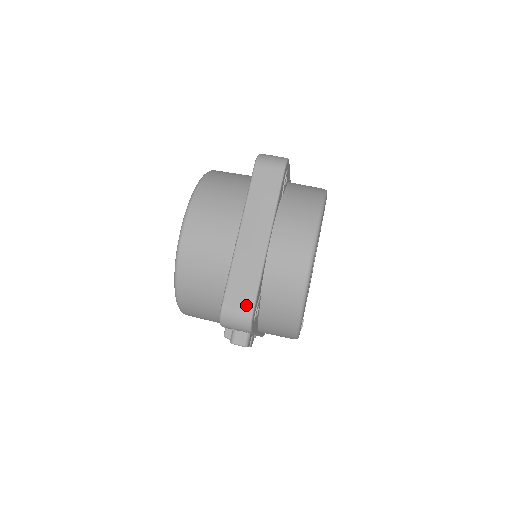
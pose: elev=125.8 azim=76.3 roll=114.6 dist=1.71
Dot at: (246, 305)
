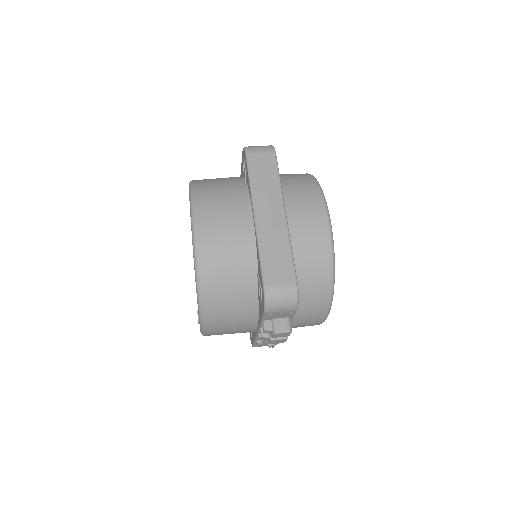
Dot at: (288, 279)
